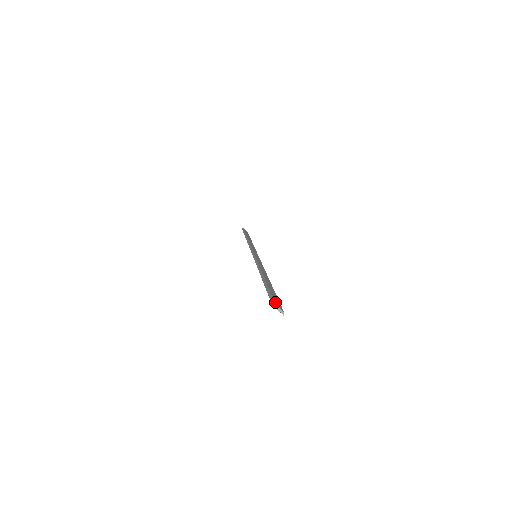
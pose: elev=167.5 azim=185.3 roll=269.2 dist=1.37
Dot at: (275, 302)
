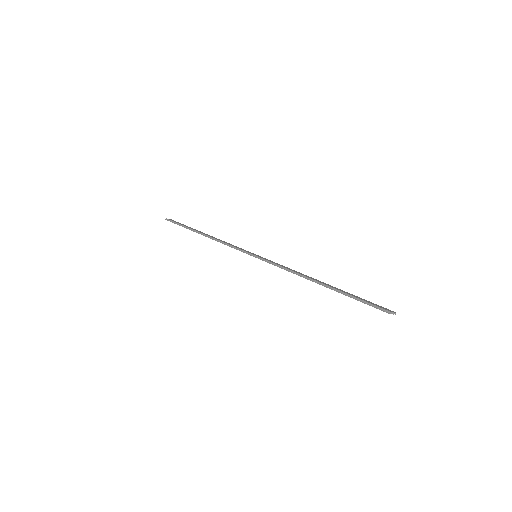
Dot at: (385, 309)
